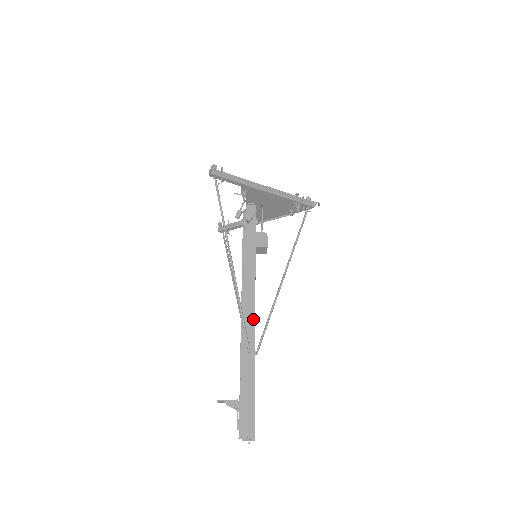
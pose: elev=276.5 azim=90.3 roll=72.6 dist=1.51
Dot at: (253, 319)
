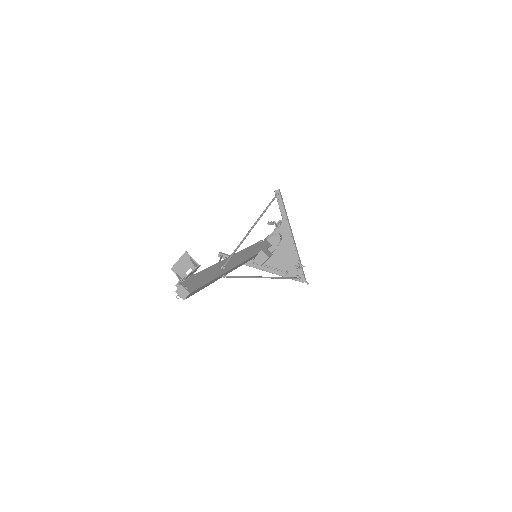
Dot at: (236, 264)
